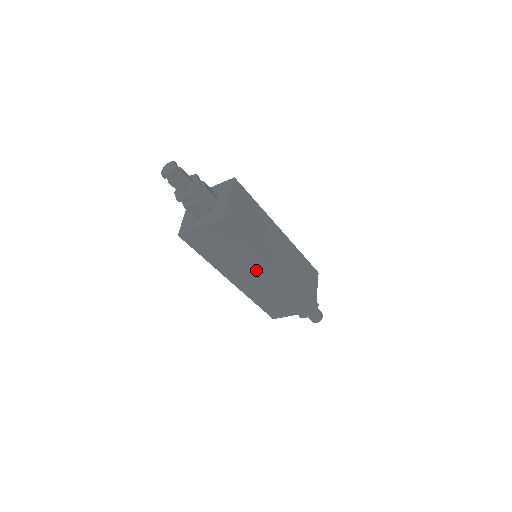
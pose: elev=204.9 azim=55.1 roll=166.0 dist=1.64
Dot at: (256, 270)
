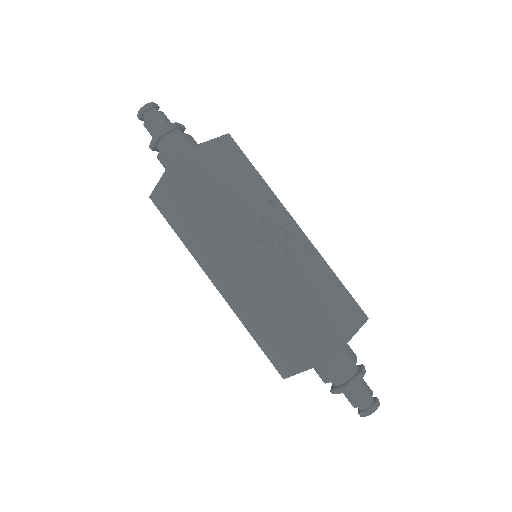
Dot at: (233, 257)
